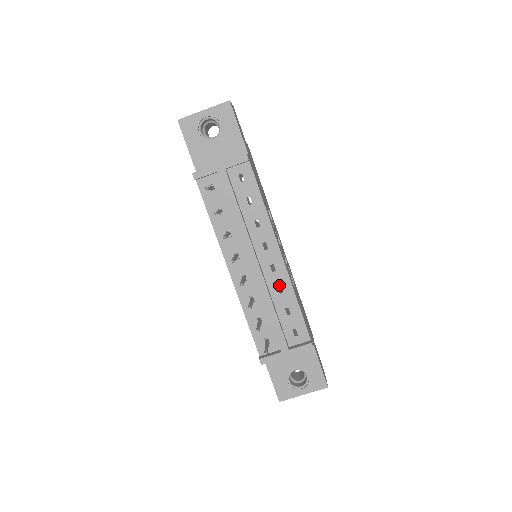
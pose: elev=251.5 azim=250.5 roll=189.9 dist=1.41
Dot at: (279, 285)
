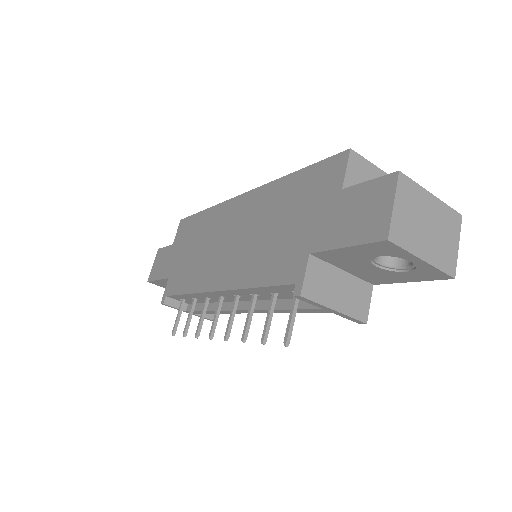
Dot at: occluded
